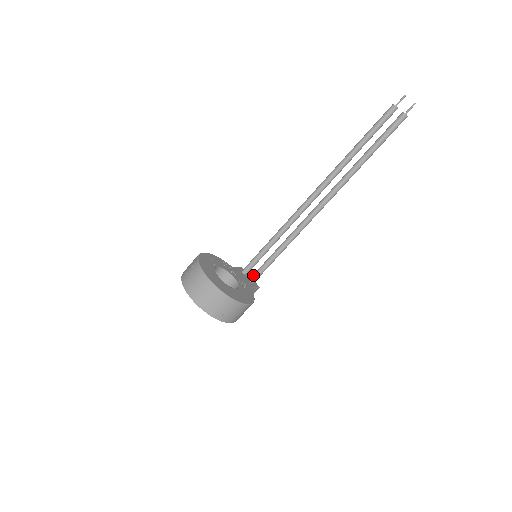
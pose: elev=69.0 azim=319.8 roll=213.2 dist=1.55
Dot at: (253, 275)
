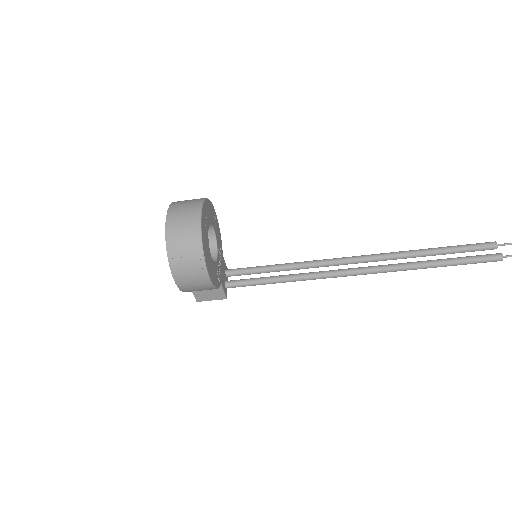
Dot at: (233, 280)
